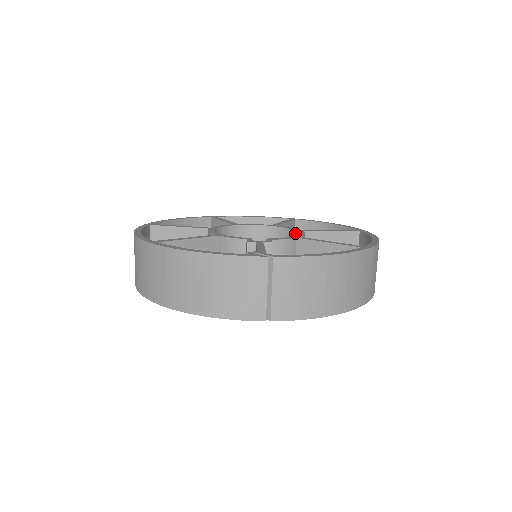
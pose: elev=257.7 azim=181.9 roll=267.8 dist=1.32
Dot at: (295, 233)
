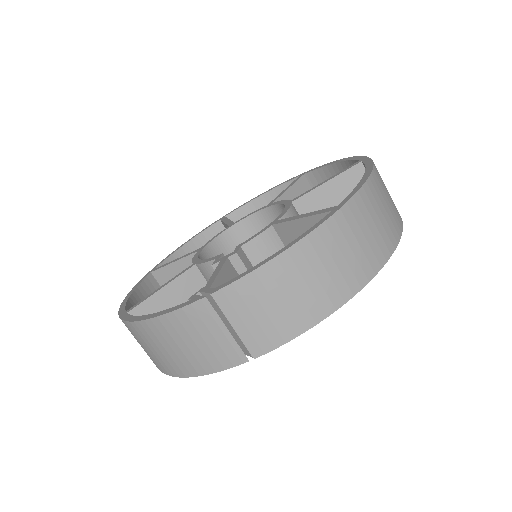
Dot at: occluded
